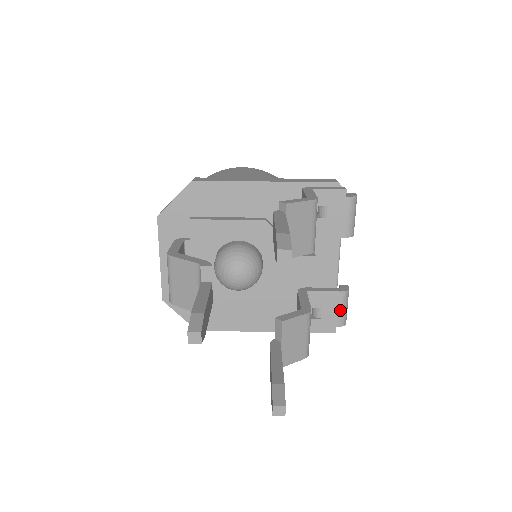
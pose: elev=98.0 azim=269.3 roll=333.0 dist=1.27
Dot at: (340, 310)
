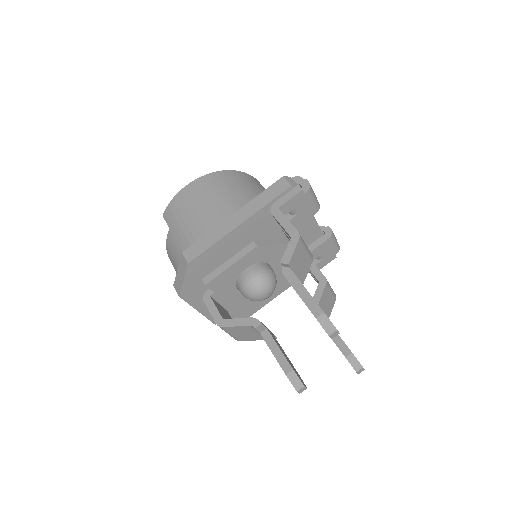
Dot at: (333, 246)
